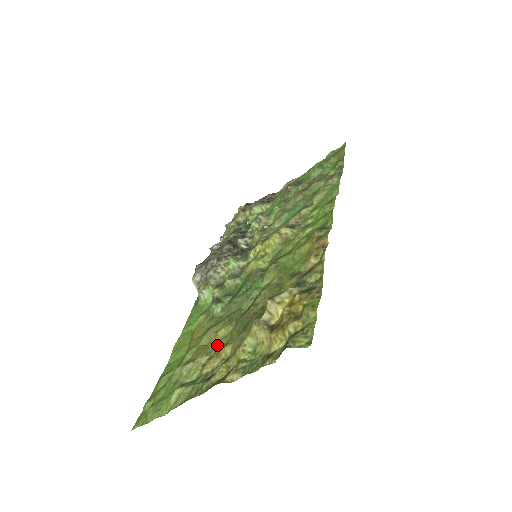
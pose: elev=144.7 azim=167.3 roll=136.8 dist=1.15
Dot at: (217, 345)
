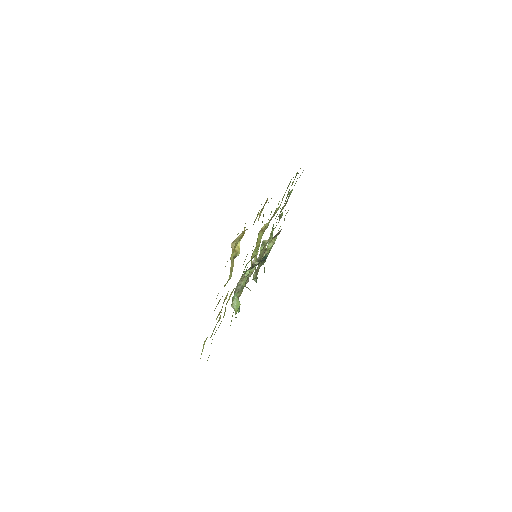
Dot at: (226, 304)
